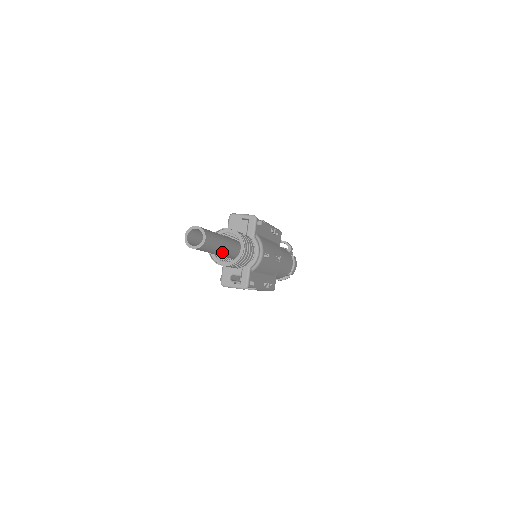
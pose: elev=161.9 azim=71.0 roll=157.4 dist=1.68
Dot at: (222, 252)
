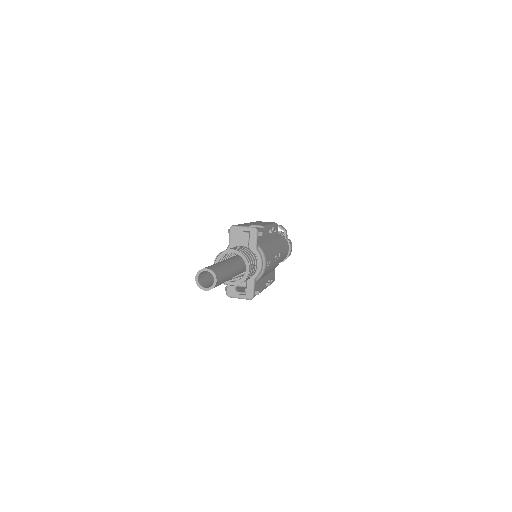
Dot at: occluded
